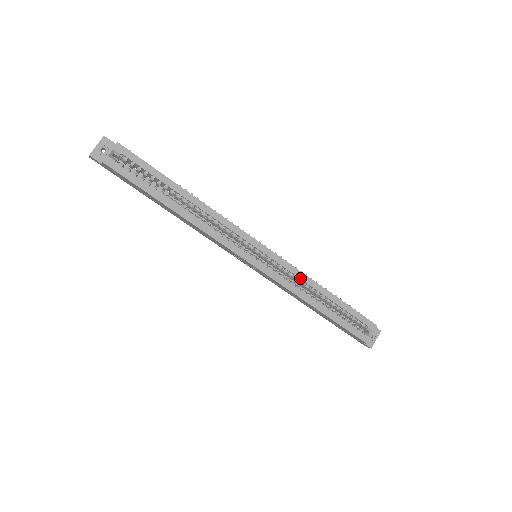
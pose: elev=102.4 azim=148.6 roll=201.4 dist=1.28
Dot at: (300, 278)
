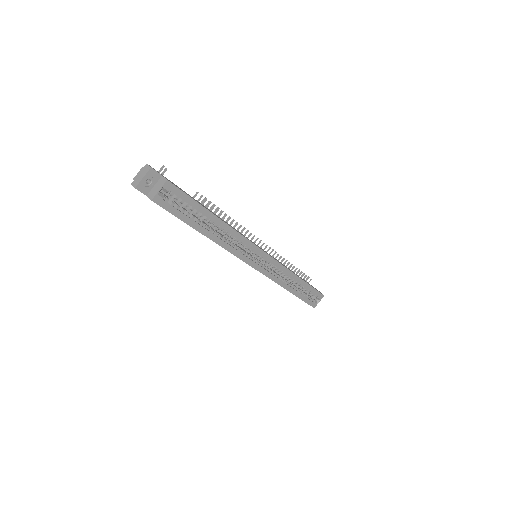
Dot at: (285, 273)
